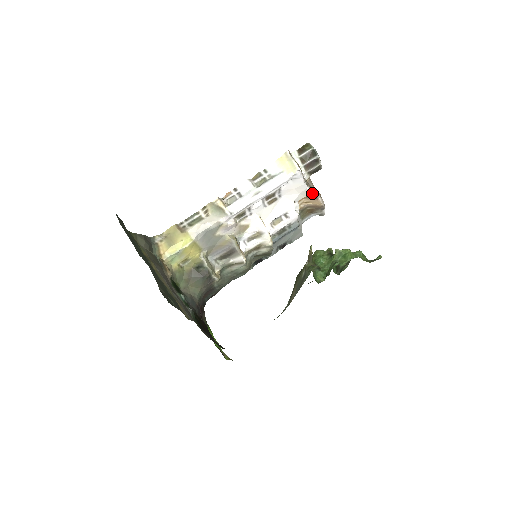
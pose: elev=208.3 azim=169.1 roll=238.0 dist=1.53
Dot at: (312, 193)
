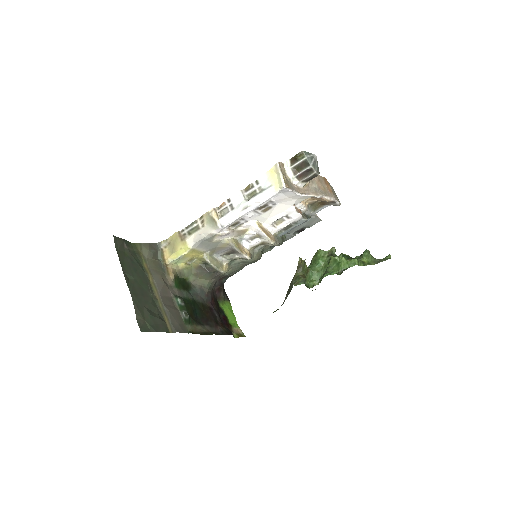
Dot at: (312, 196)
